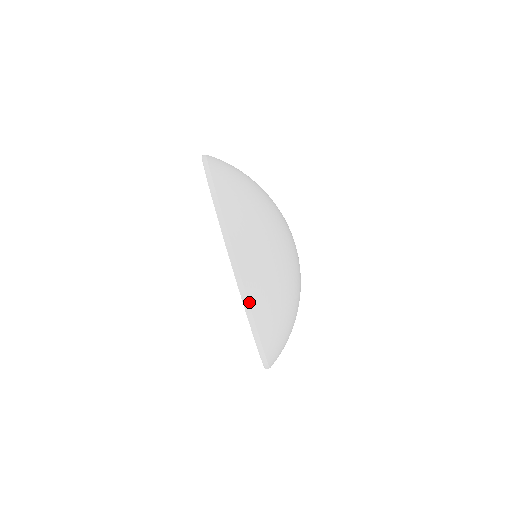
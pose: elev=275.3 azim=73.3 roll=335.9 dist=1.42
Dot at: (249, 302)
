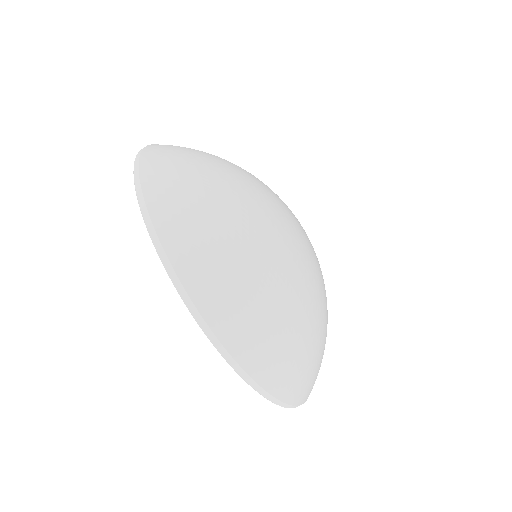
Dot at: occluded
